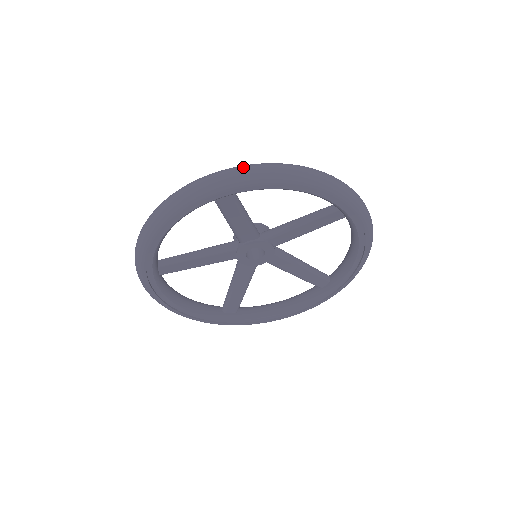
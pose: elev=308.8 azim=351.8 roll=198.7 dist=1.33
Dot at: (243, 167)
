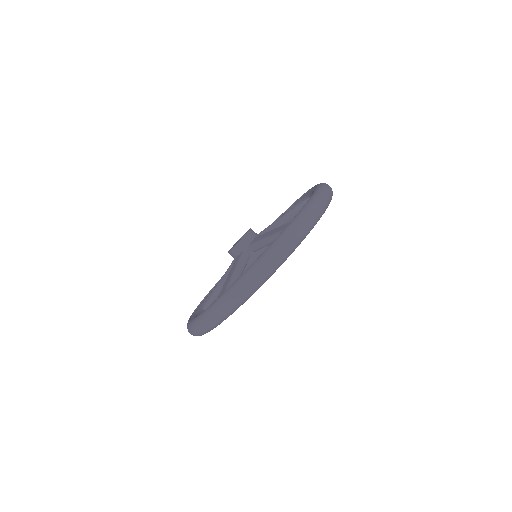
Dot at: (224, 306)
